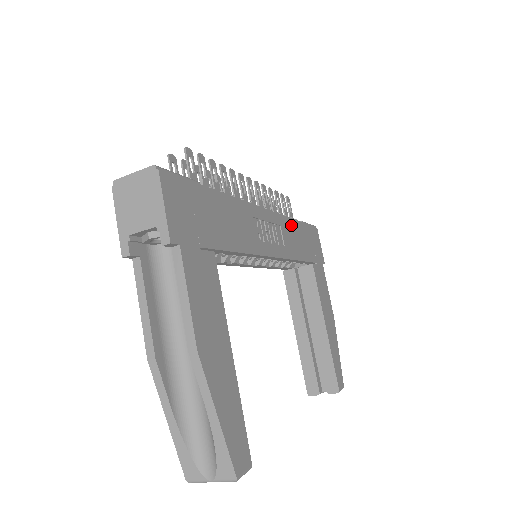
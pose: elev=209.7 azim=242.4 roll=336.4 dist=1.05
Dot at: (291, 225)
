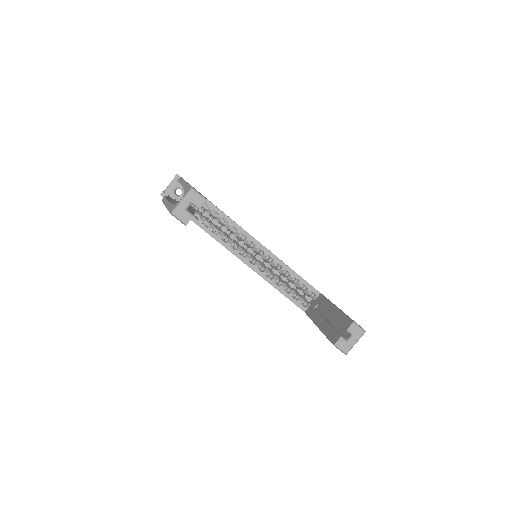
Dot at: occluded
